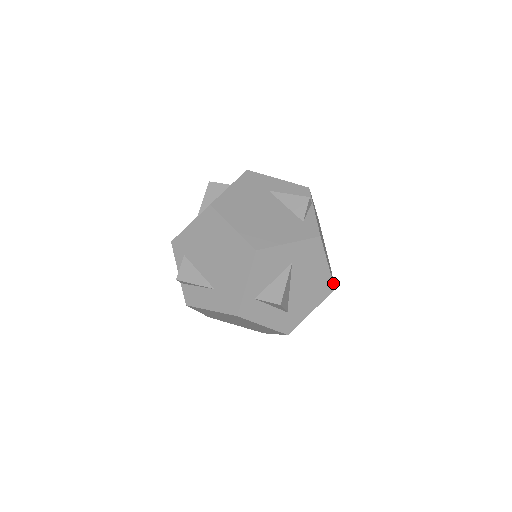
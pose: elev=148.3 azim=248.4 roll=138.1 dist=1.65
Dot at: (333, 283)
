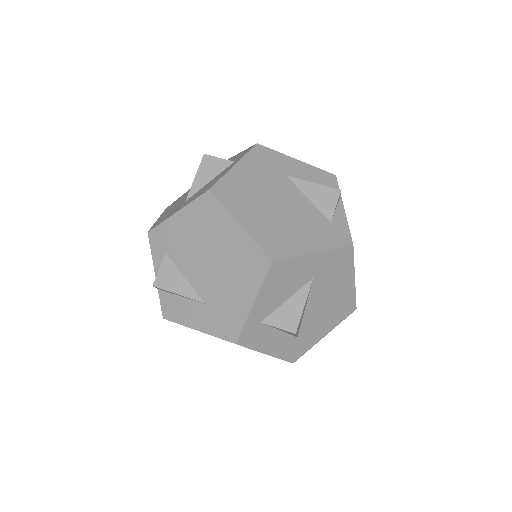
Dot at: (355, 301)
